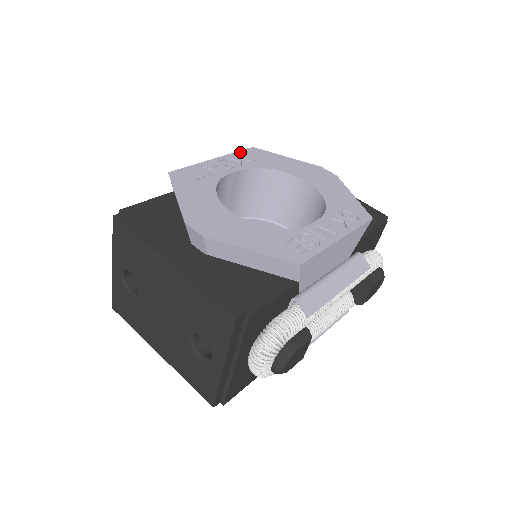
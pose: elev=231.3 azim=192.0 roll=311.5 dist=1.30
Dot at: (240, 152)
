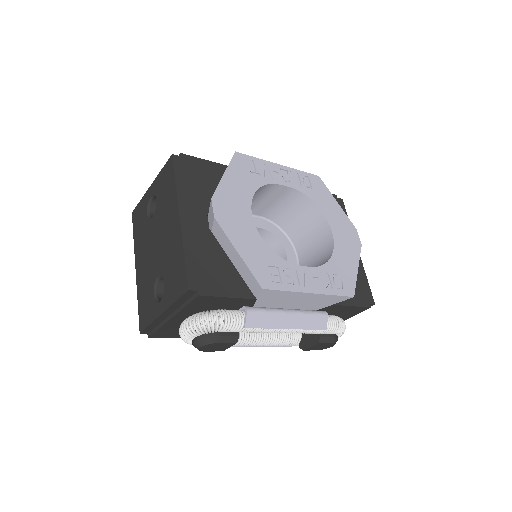
Dot at: (305, 173)
